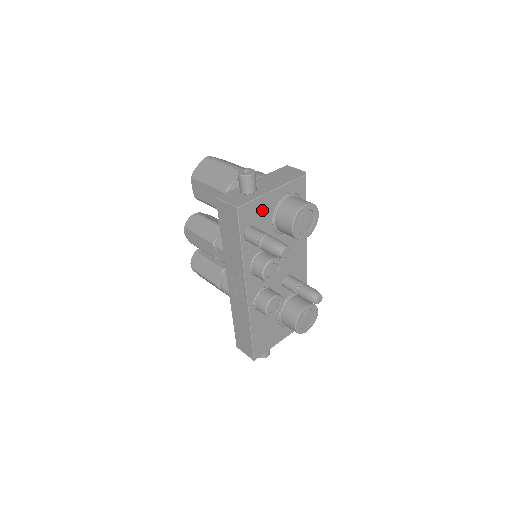
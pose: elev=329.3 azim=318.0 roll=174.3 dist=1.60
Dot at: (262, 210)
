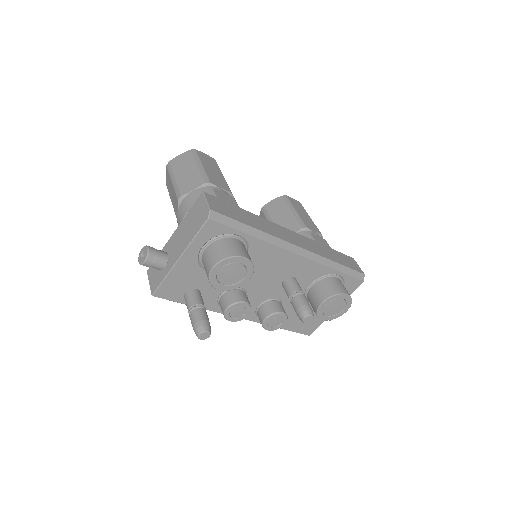
Dot at: (184, 277)
